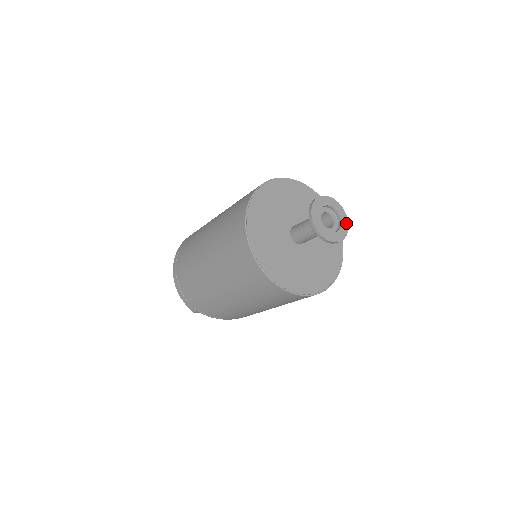
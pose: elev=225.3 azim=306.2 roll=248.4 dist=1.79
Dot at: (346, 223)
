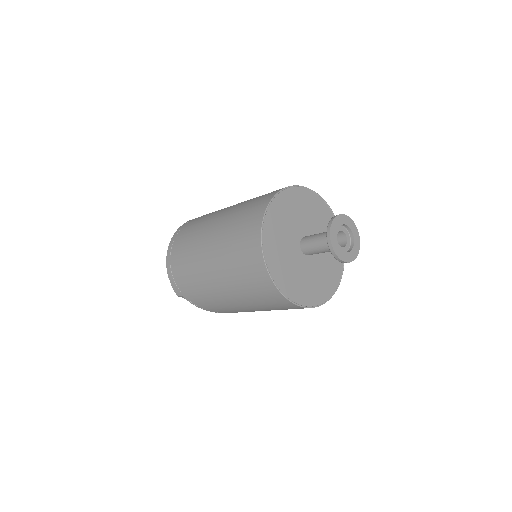
Dot at: (358, 246)
